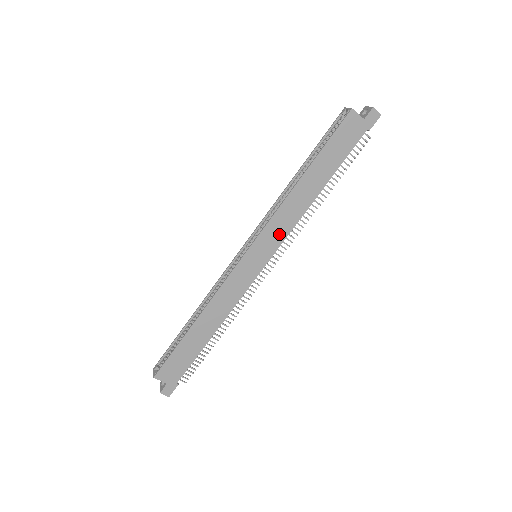
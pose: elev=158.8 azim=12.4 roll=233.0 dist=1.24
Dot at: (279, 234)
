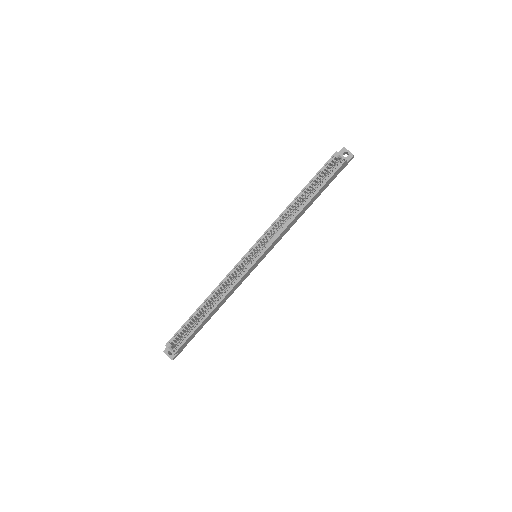
Dot at: (277, 241)
